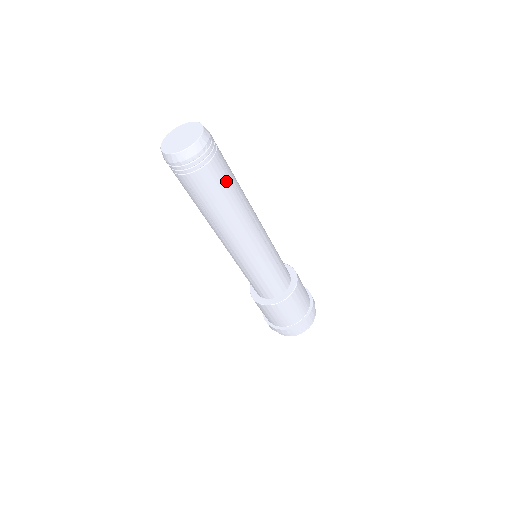
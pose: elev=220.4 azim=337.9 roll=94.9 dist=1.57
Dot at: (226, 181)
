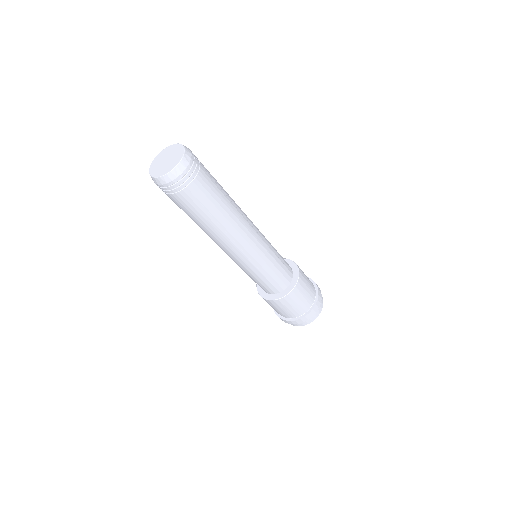
Dot at: (197, 209)
